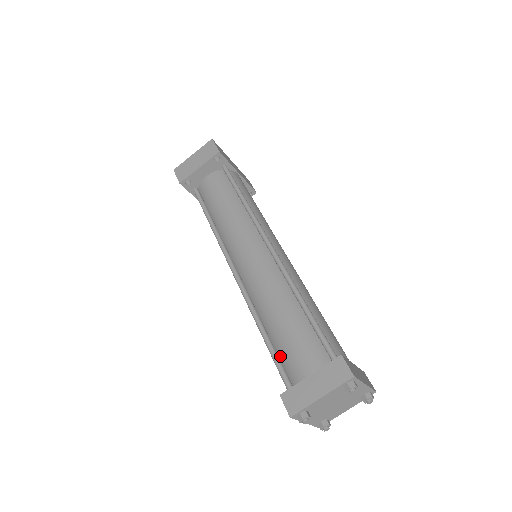
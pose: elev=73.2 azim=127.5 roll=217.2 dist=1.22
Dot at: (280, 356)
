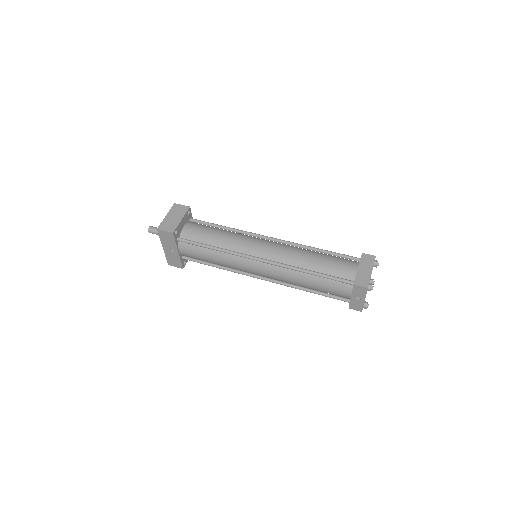
Dot at: (332, 275)
